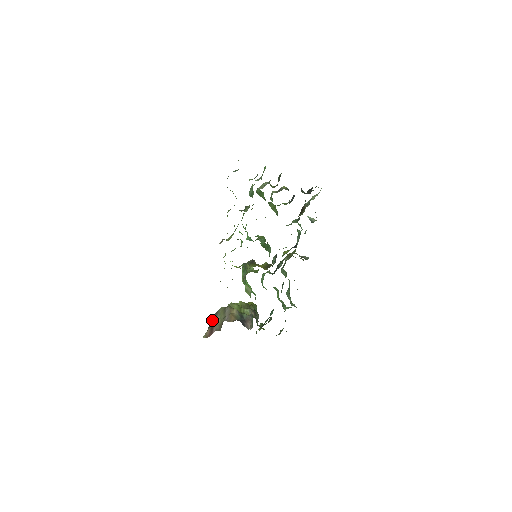
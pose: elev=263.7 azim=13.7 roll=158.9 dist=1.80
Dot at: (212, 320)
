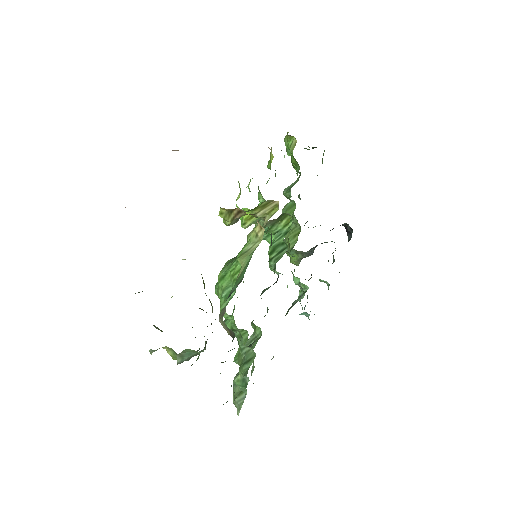
Dot at: occluded
